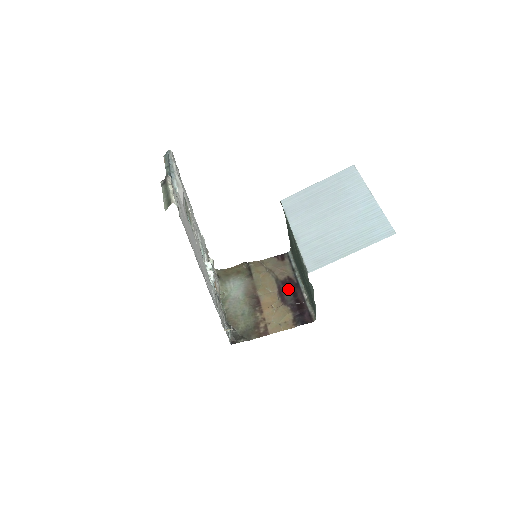
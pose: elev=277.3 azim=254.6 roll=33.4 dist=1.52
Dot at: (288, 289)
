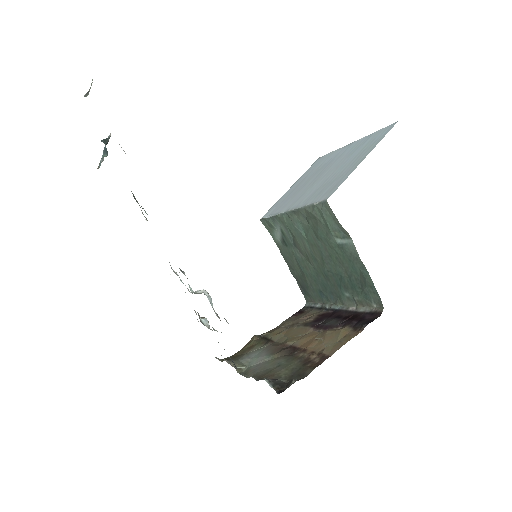
Dot at: (326, 319)
